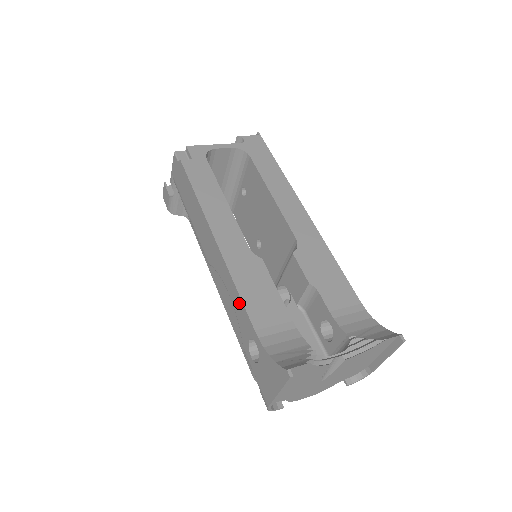
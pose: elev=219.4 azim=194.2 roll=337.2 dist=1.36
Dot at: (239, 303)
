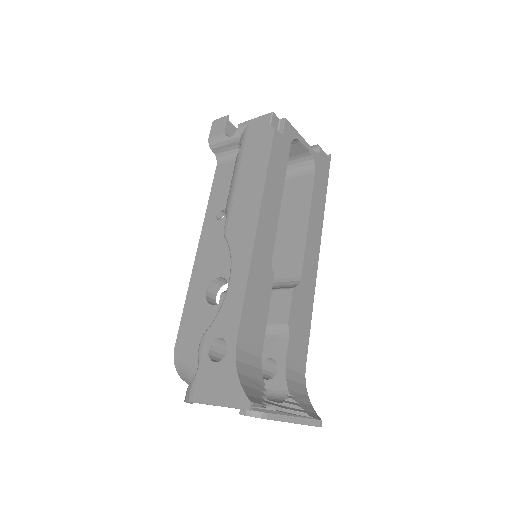
Dot at: (237, 302)
